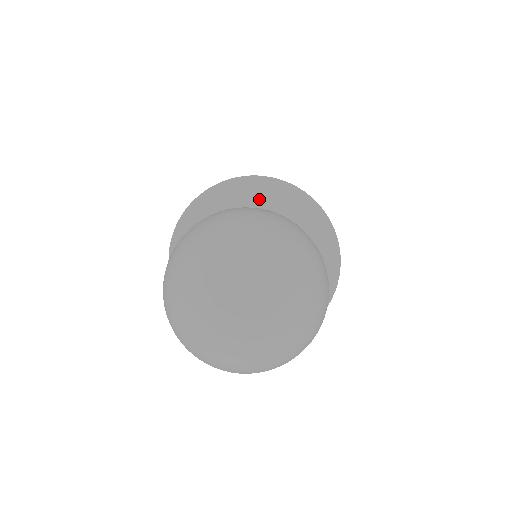
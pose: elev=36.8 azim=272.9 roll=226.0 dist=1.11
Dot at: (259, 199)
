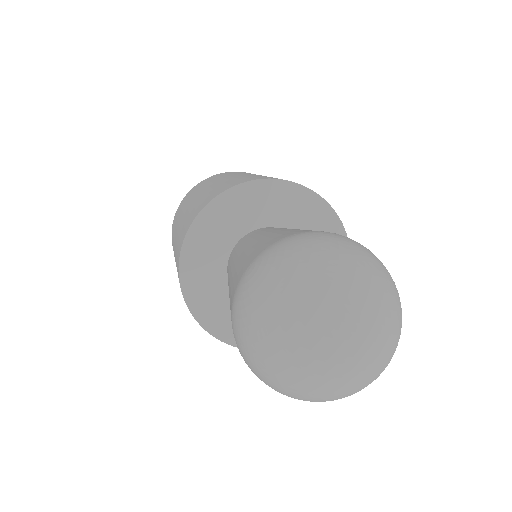
Dot at: (312, 220)
